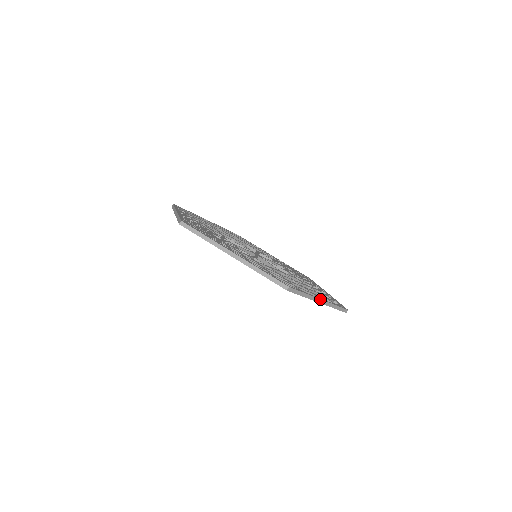
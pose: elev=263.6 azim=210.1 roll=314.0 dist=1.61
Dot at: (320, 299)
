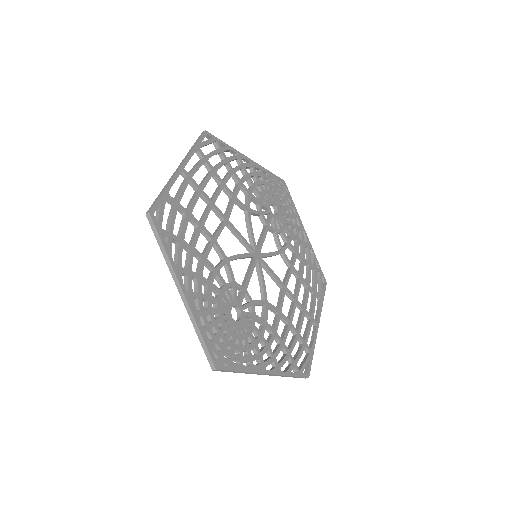
Dot at: occluded
